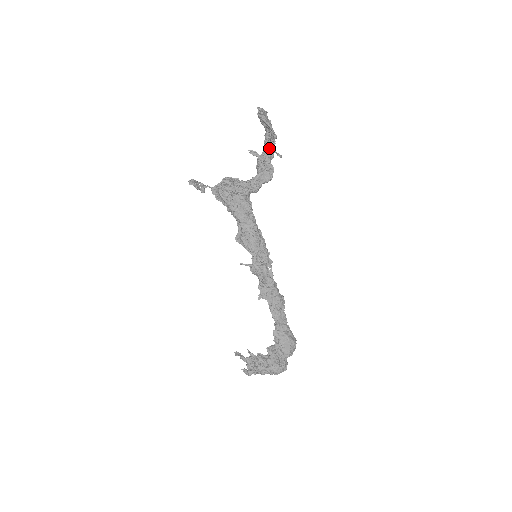
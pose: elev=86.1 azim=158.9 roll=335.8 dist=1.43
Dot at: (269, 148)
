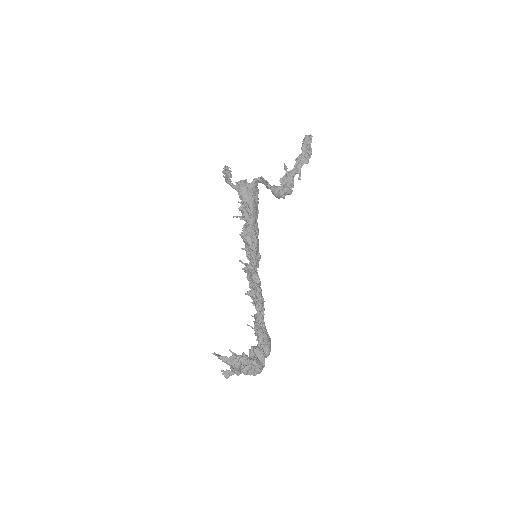
Dot at: (297, 169)
